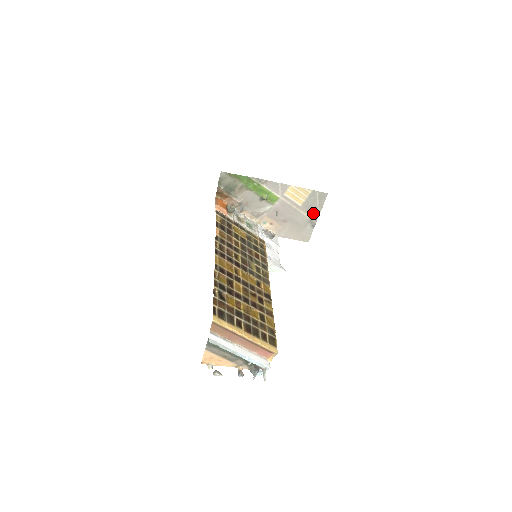
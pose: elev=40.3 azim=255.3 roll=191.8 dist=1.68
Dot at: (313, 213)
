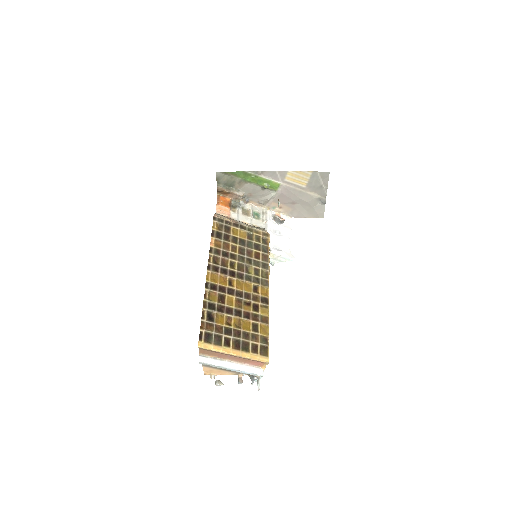
Dot at: (320, 191)
